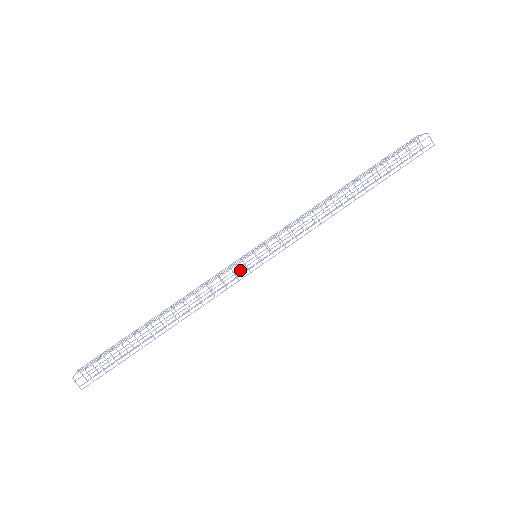
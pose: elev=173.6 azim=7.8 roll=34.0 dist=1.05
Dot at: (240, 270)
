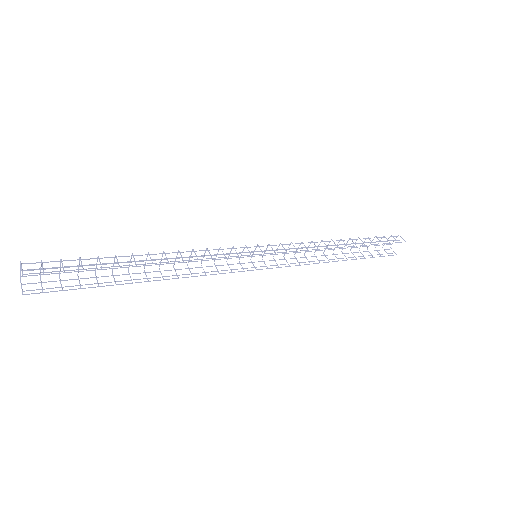
Dot at: (236, 269)
